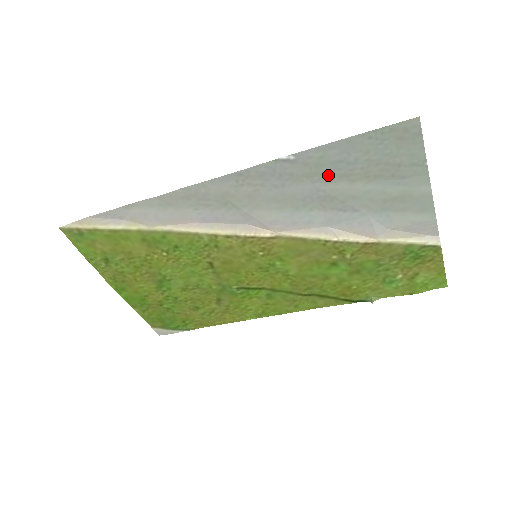
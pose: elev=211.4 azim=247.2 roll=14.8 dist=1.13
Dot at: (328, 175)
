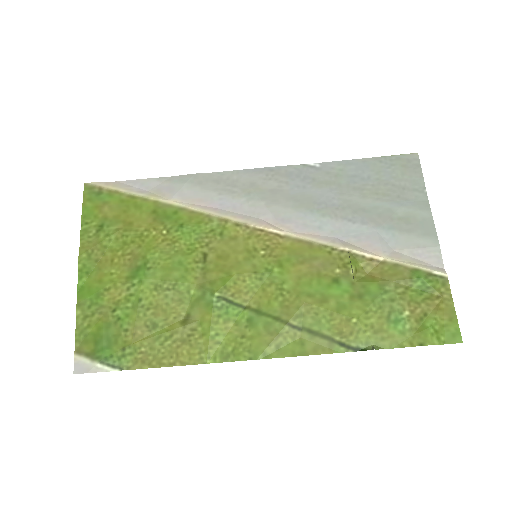
Dot at: (344, 186)
